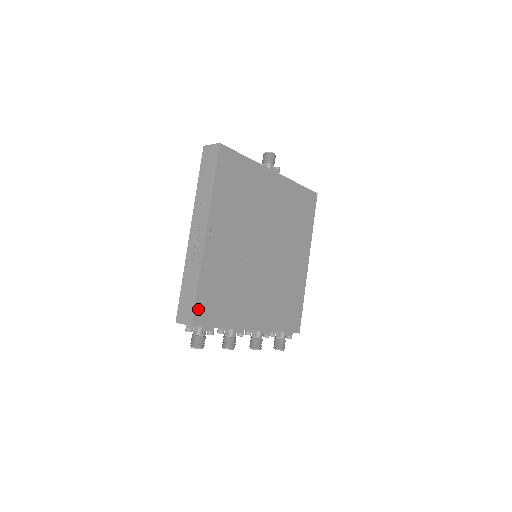
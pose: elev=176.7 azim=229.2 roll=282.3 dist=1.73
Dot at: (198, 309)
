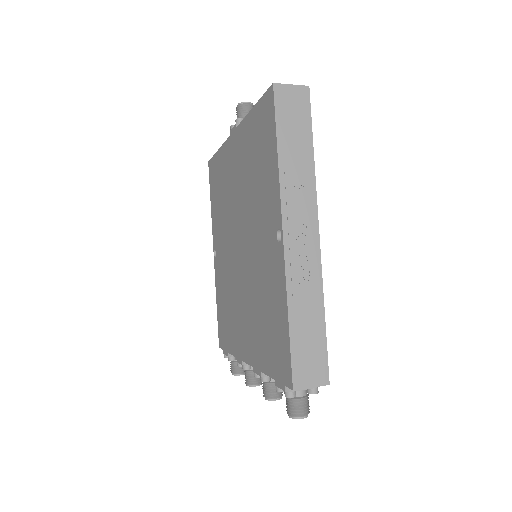
Dot at: (323, 355)
